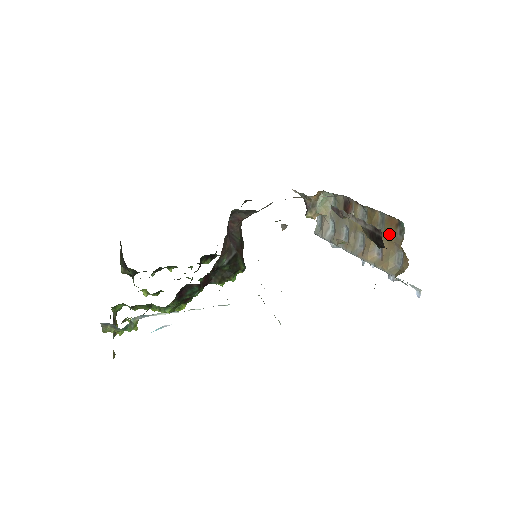
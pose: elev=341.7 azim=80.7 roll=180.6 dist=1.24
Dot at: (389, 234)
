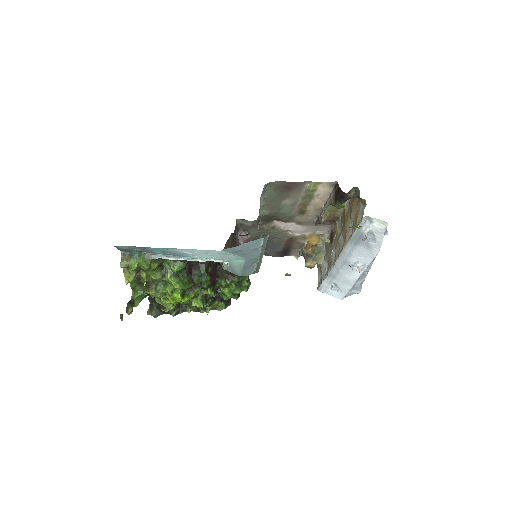
Dot at: (353, 207)
